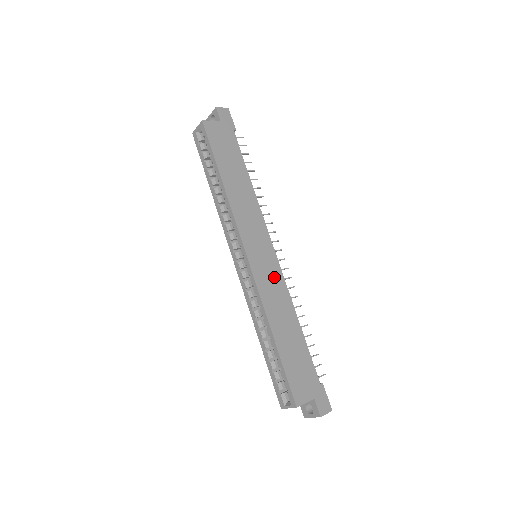
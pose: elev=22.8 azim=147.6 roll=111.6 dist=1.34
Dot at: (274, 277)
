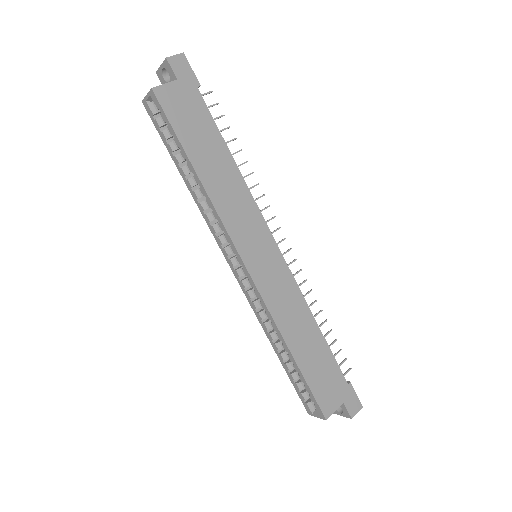
Dot at: (282, 281)
